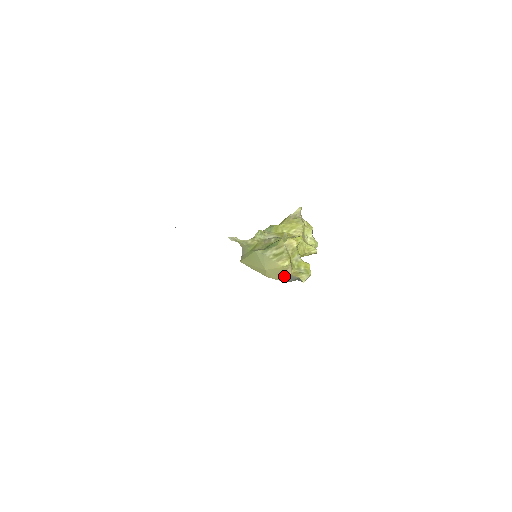
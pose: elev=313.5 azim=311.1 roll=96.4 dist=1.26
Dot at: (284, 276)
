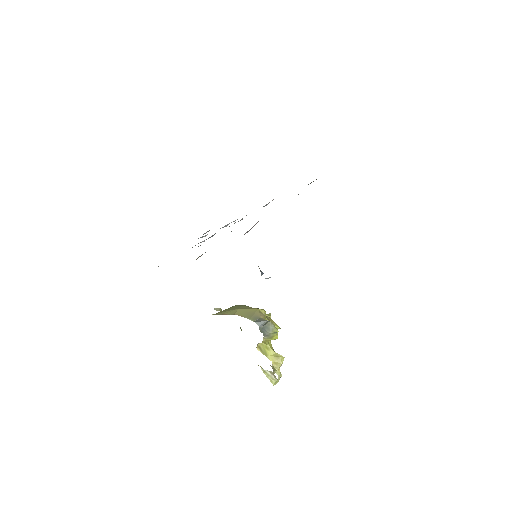
Dot at: (253, 316)
